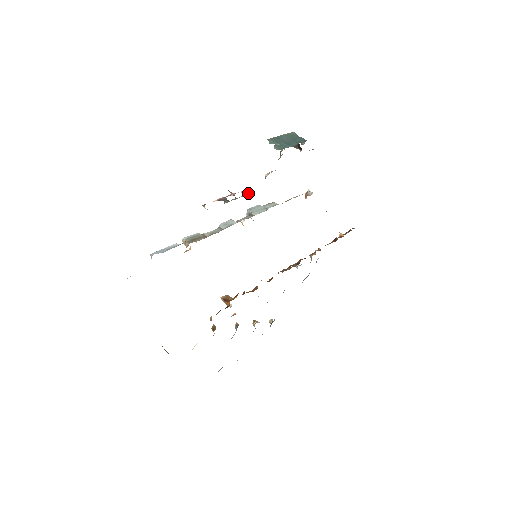
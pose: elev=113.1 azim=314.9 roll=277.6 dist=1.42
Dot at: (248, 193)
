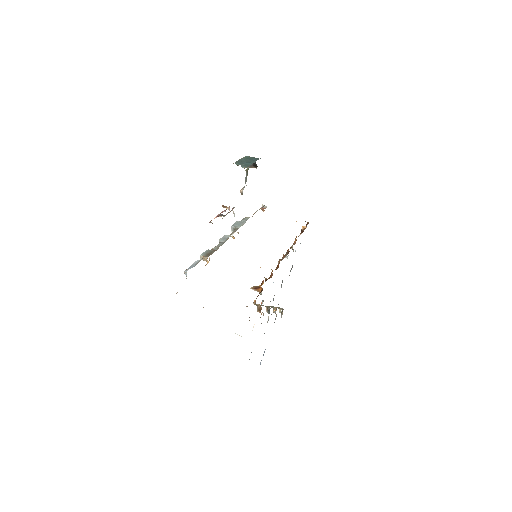
Dot at: (234, 207)
